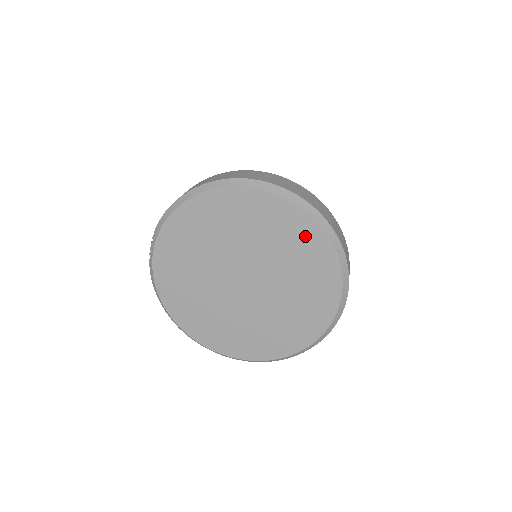
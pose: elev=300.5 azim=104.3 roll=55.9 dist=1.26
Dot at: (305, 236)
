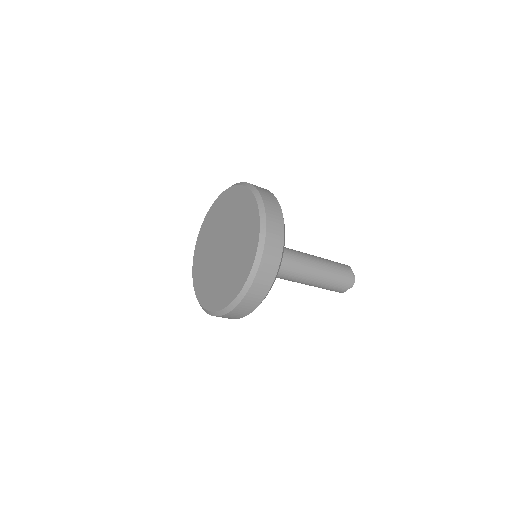
Dot at: (251, 215)
